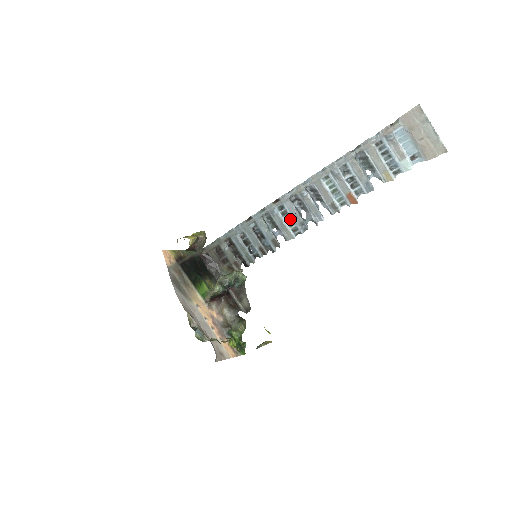
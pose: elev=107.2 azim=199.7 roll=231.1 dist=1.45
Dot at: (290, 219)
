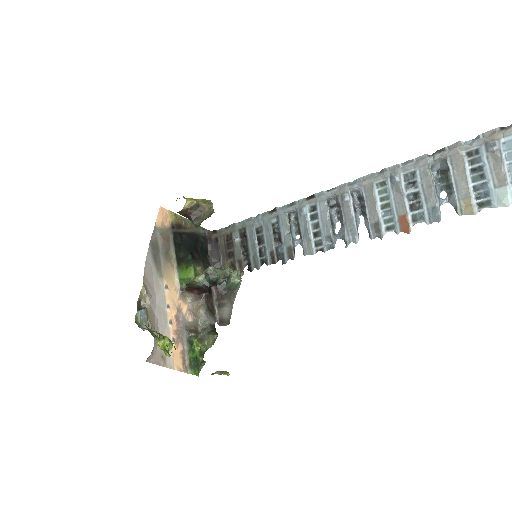
Dot at: (318, 227)
